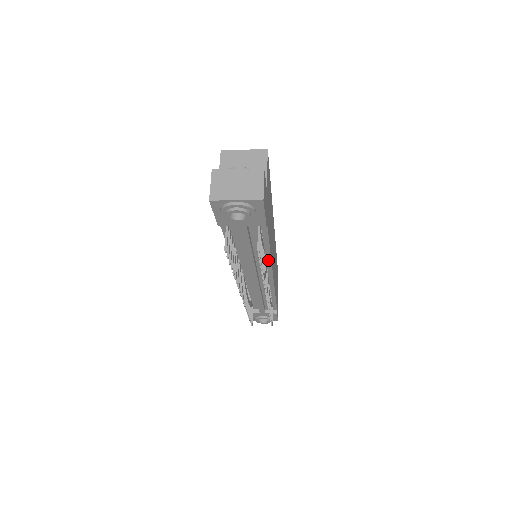
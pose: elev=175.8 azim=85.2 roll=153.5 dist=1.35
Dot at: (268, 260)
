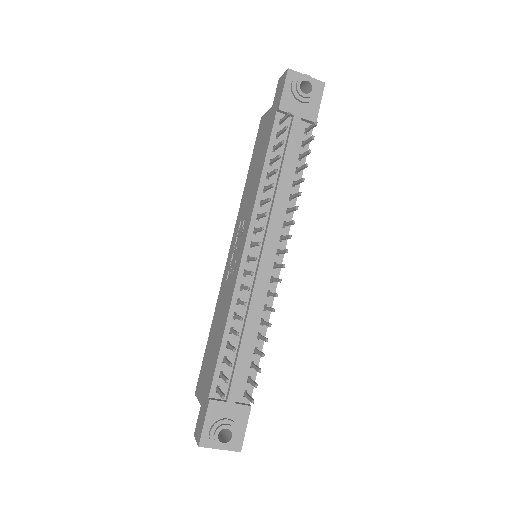
Dot at: (290, 212)
